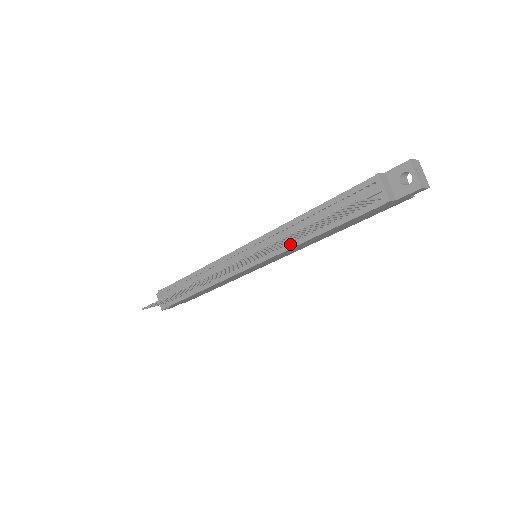
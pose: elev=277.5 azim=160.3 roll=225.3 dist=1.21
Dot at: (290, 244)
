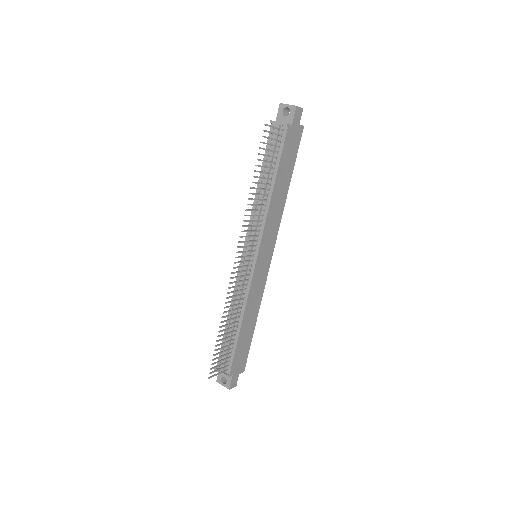
Dot at: (264, 213)
